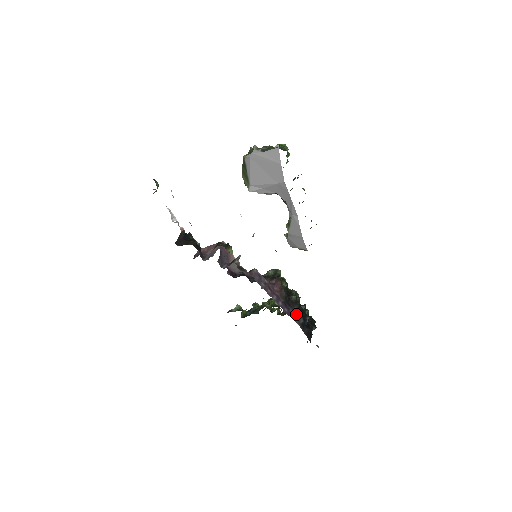
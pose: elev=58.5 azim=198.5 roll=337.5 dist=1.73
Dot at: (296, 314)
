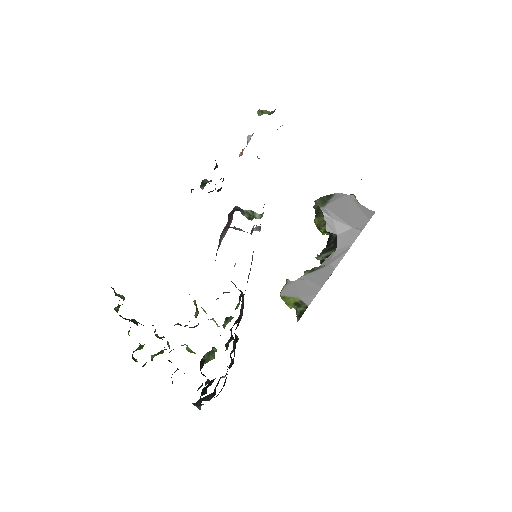
Dot at: occluded
